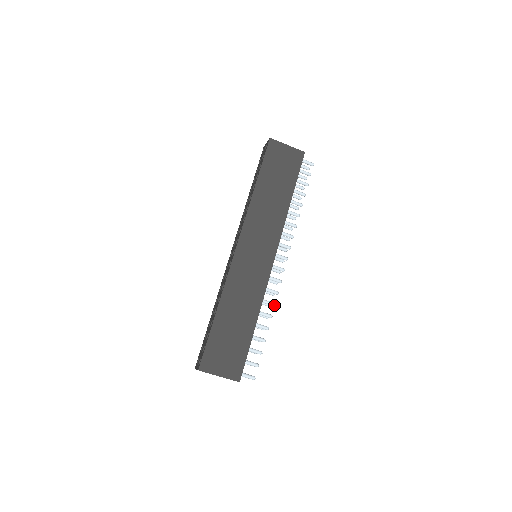
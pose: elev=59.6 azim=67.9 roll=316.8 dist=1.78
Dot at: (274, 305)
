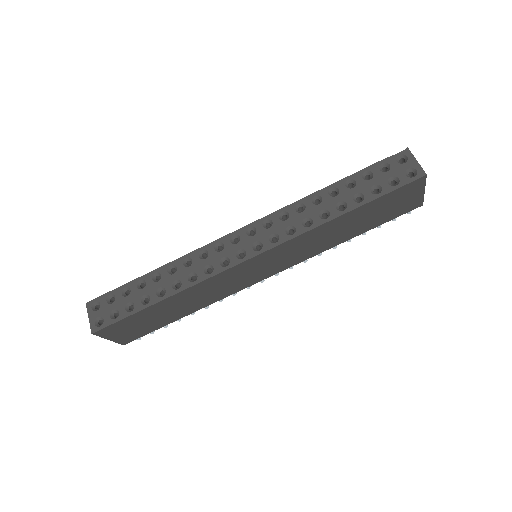
Dot at: occluded
